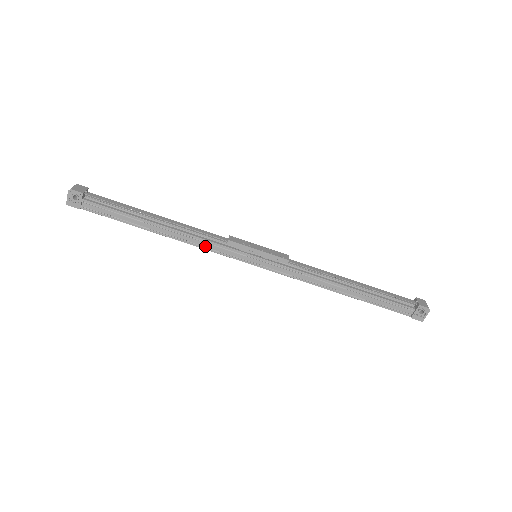
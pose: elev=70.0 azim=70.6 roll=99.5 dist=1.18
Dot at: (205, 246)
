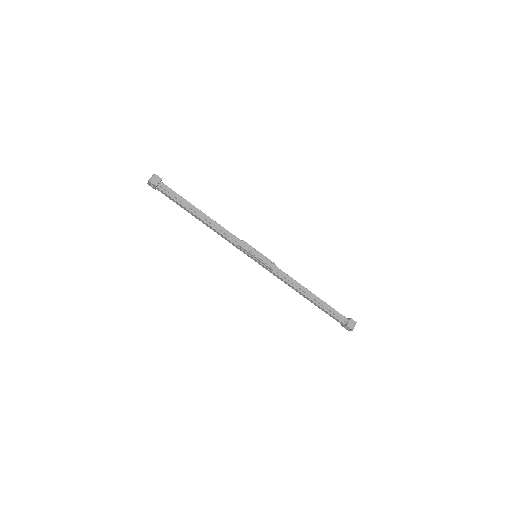
Dot at: (226, 239)
